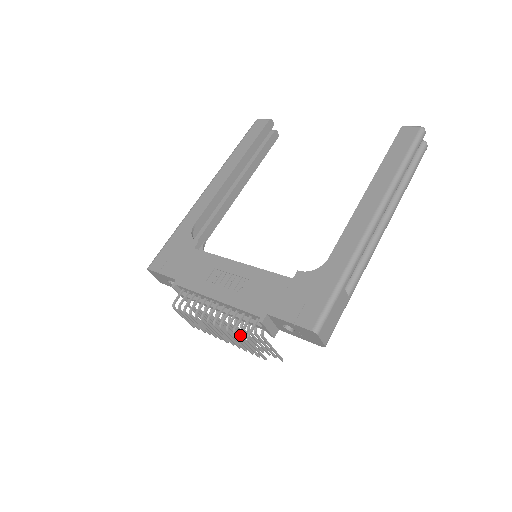
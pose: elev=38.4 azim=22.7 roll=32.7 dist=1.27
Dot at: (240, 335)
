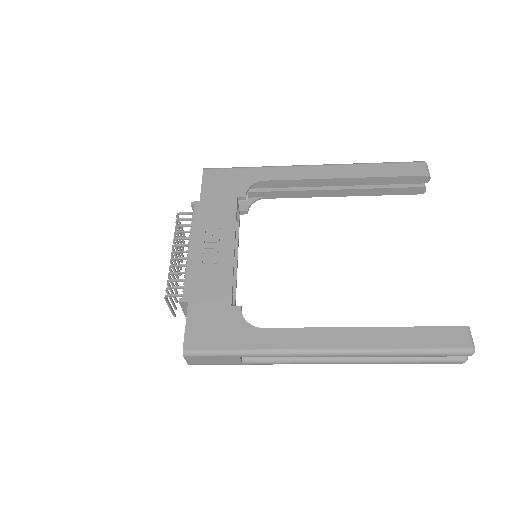
Dot at: (166, 288)
